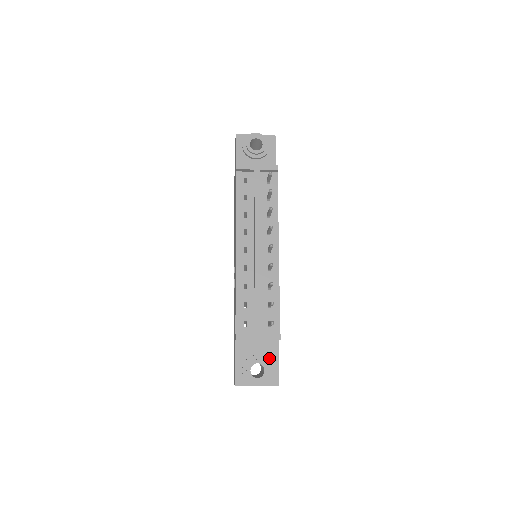
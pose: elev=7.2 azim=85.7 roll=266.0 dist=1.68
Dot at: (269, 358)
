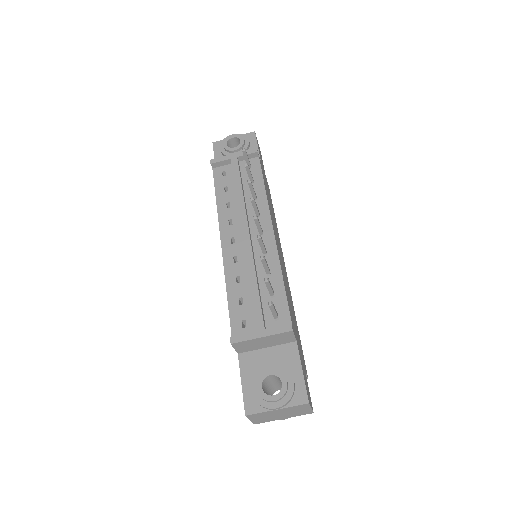
Dot at: (288, 368)
